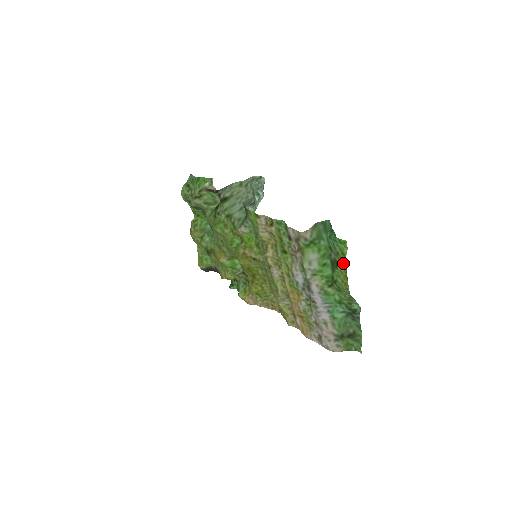
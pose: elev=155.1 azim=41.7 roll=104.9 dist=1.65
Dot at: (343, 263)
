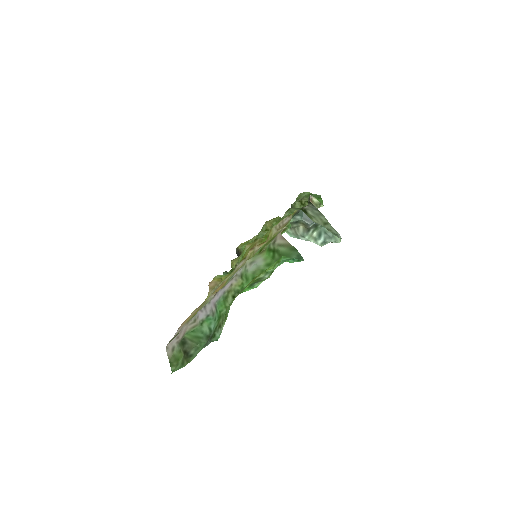
Dot at: (257, 276)
